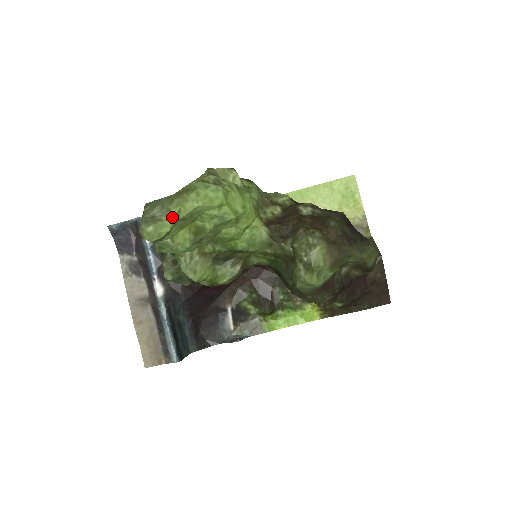
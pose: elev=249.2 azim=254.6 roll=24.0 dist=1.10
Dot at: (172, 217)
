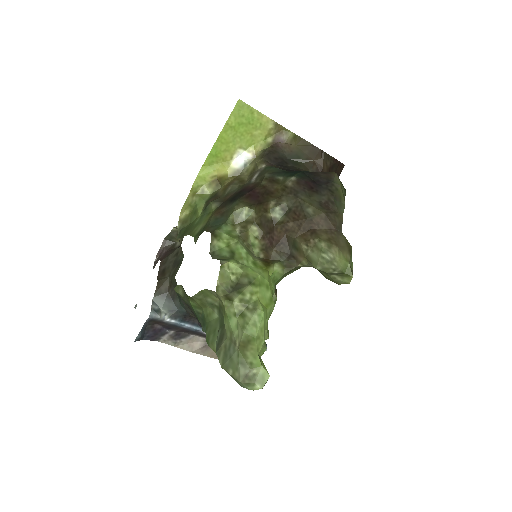
Dot at: (260, 366)
